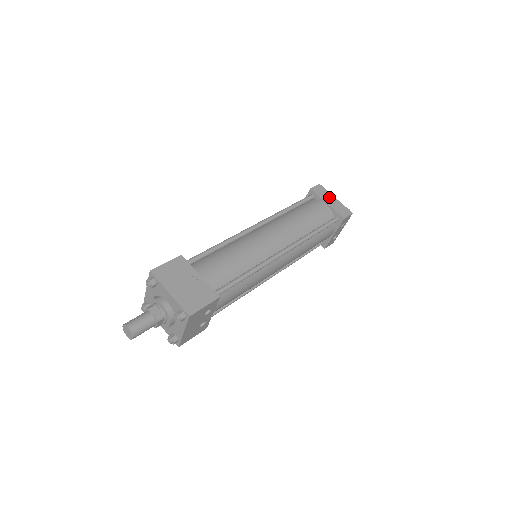
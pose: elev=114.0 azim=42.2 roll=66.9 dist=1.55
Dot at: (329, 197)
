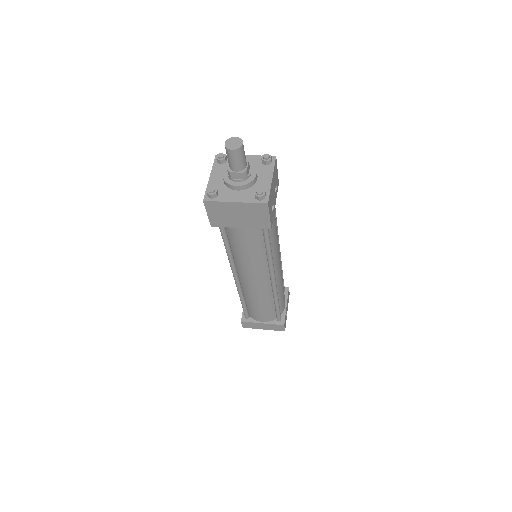
Dot at: occluded
